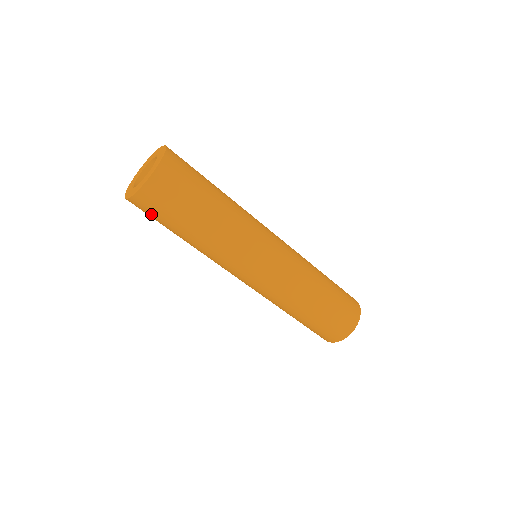
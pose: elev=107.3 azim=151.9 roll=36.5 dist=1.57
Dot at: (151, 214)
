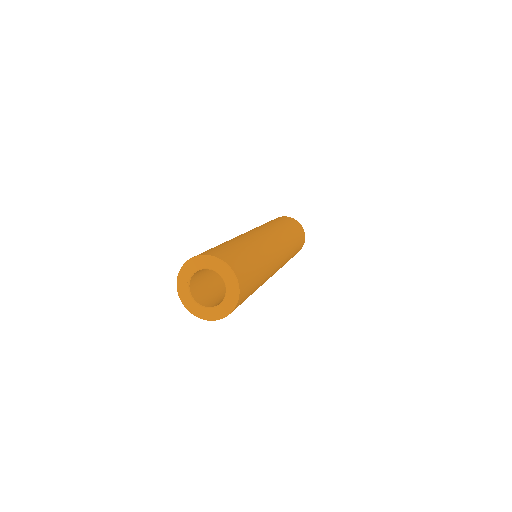
Dot at: occluded
